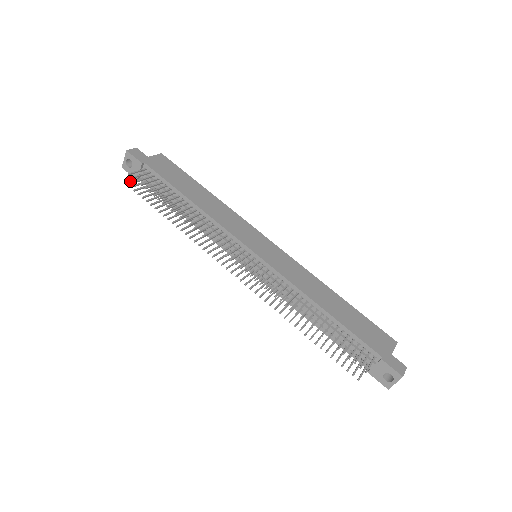
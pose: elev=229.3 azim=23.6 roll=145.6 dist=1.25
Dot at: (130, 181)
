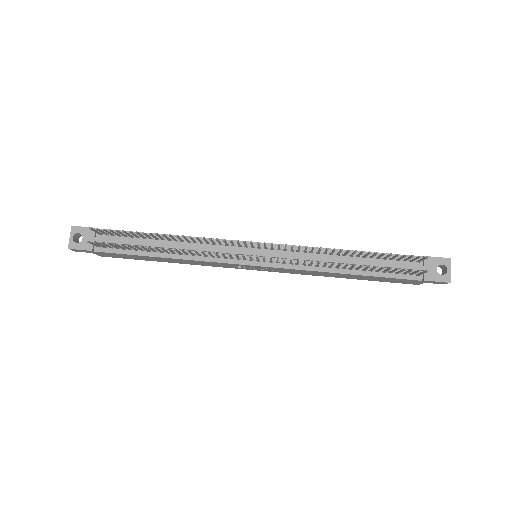
Dot at: (90, 242)
